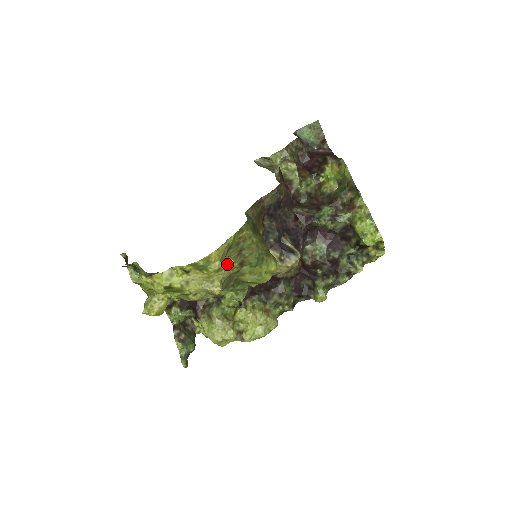
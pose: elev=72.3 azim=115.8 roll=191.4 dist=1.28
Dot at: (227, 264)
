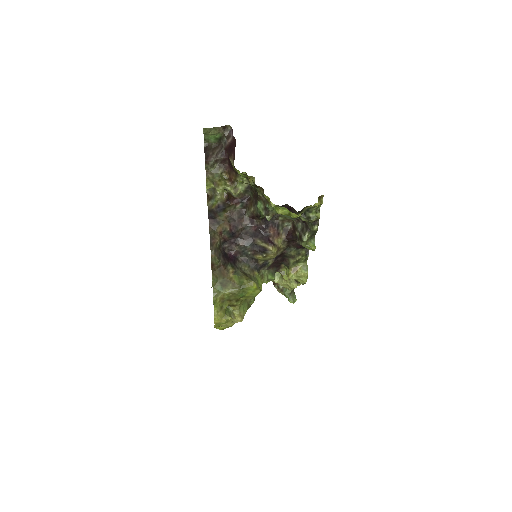
Dot at: (232, 306)
